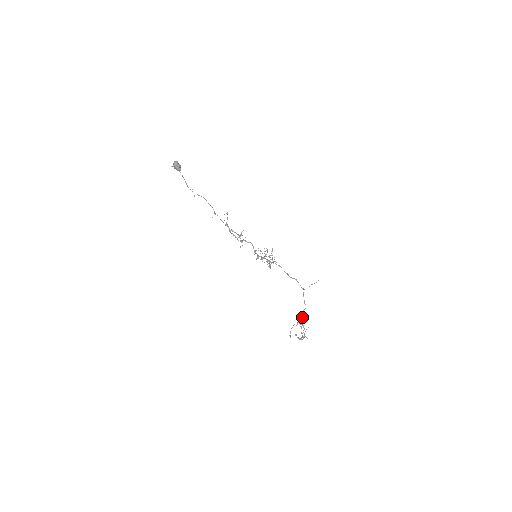
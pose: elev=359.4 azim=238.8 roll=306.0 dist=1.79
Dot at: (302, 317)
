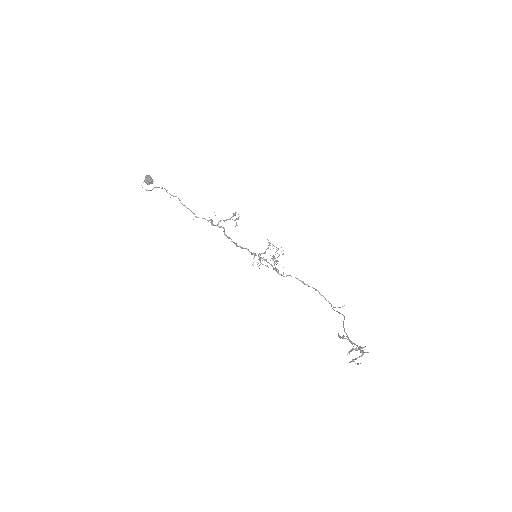
Dot at: occluded
